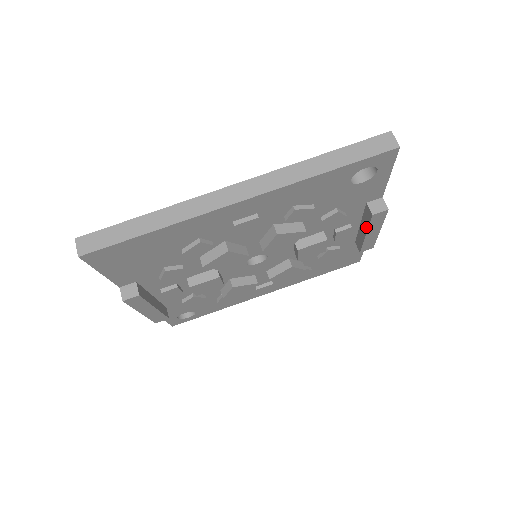
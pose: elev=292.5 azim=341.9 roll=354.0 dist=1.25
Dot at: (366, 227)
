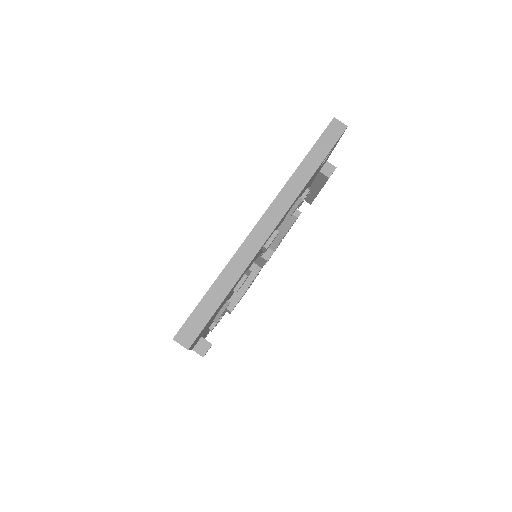
Dot at: (320, 187)
